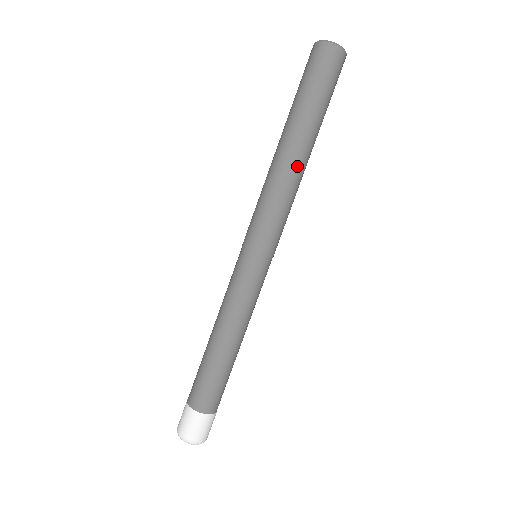
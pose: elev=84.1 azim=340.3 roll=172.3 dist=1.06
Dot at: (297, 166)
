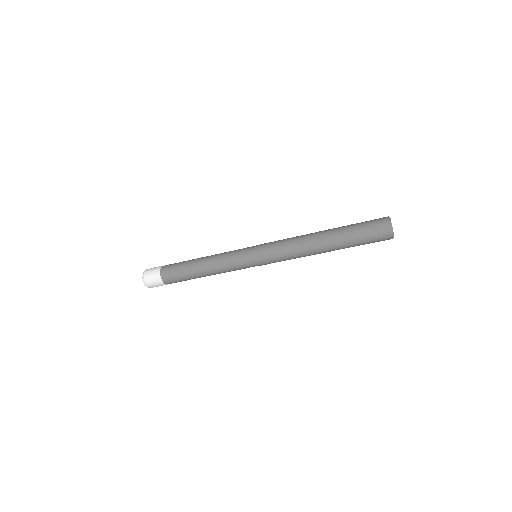
Dot at: (314, 251)
